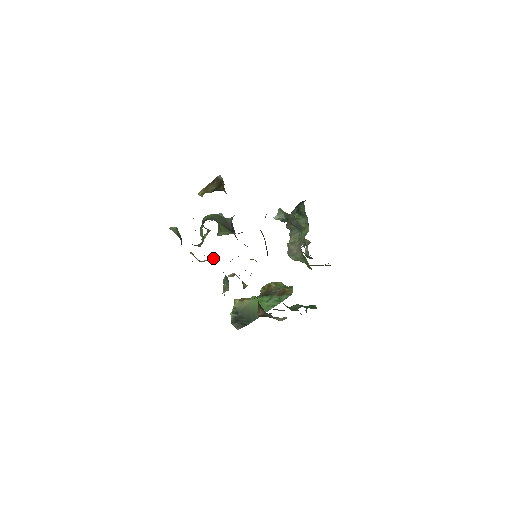
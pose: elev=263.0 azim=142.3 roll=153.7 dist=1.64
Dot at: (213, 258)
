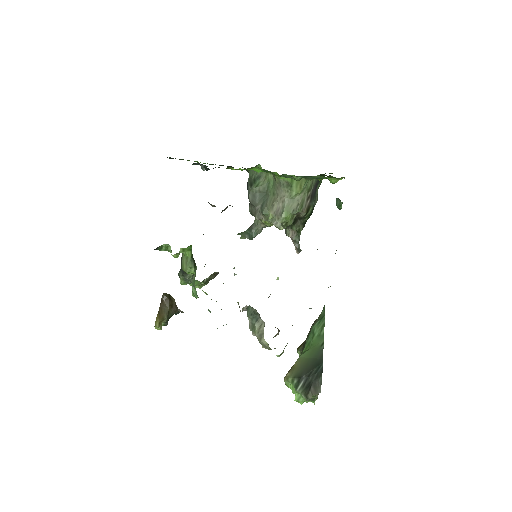
Dot at: occluded
